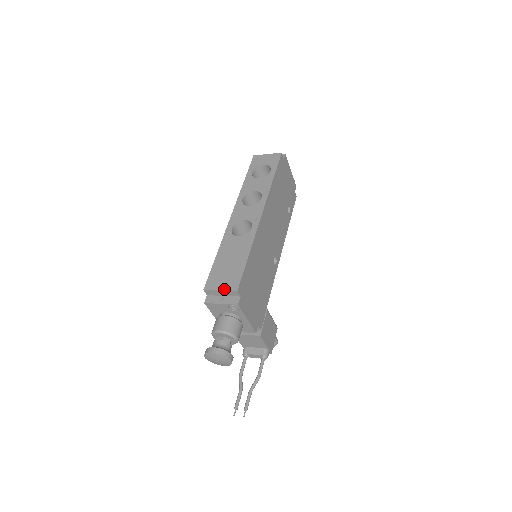
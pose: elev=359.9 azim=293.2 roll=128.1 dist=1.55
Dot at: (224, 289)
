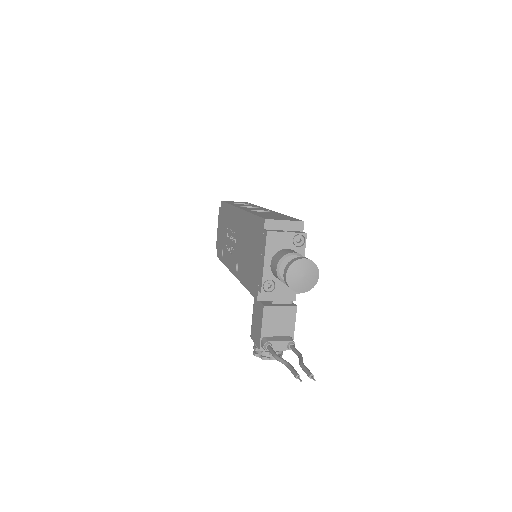
Dot at: (289, 220)
